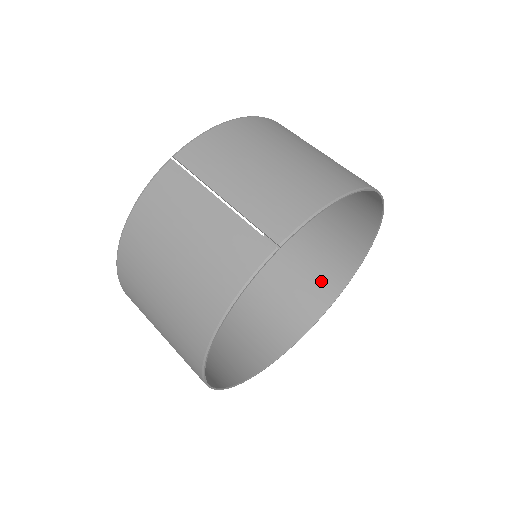
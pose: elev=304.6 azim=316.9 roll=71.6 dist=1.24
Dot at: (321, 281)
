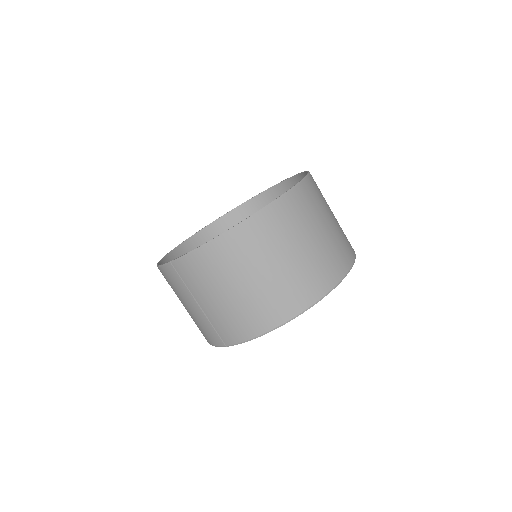
Dot at: occluded
